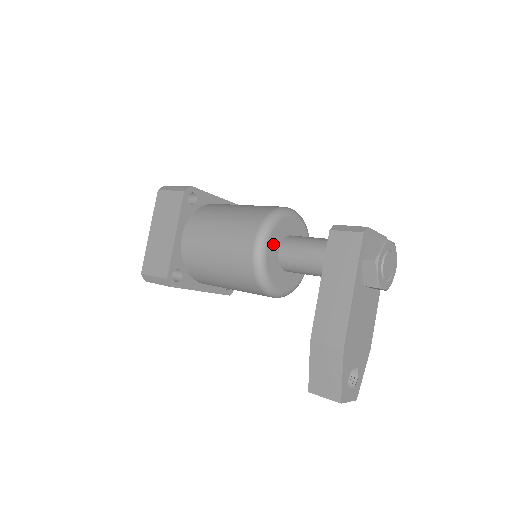
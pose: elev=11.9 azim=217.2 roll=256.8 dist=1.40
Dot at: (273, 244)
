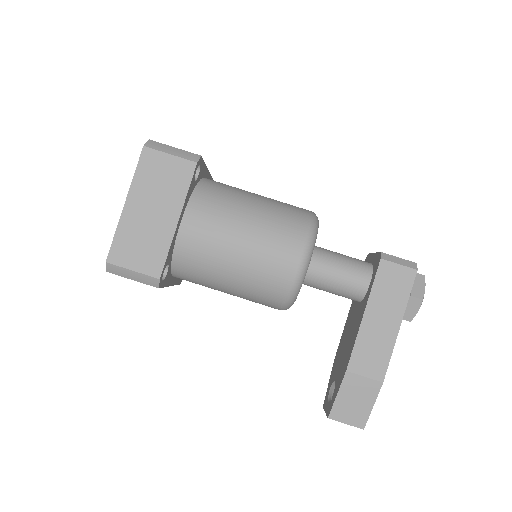
Dot at: occluded
